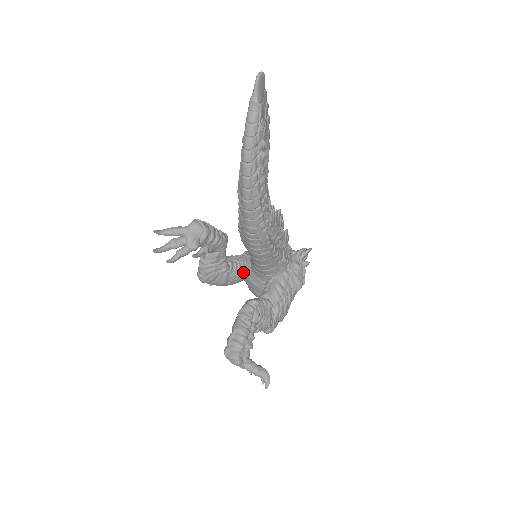
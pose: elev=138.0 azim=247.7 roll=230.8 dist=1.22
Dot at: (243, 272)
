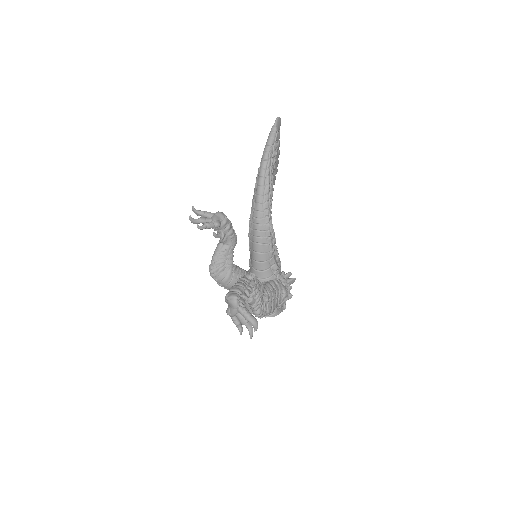
Dot at: occluded
